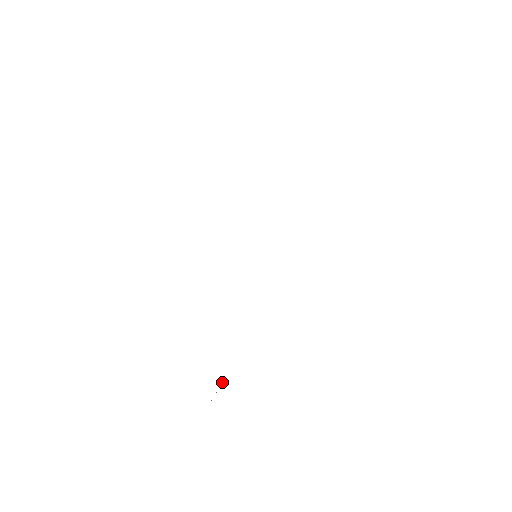
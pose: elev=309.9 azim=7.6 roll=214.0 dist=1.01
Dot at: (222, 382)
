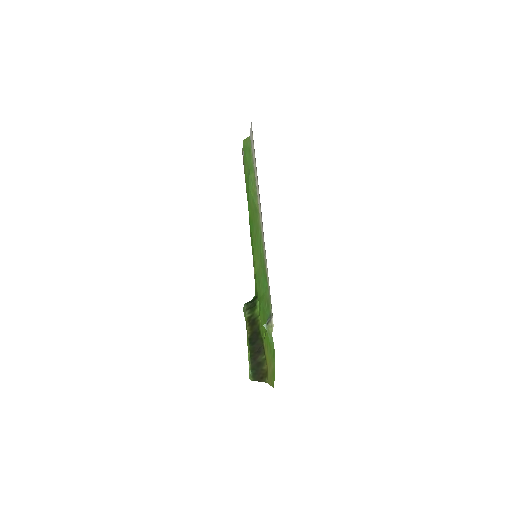
Dot at: occluded
